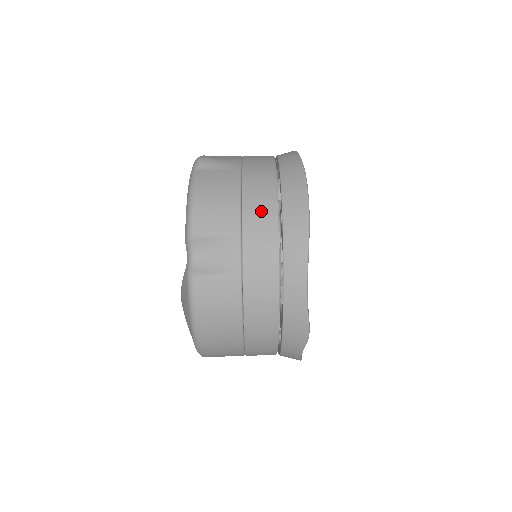
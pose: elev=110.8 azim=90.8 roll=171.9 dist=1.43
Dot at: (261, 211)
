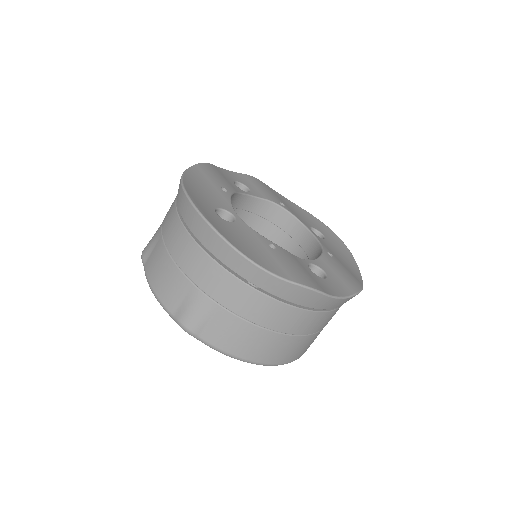
Dot at: (187, 253)
